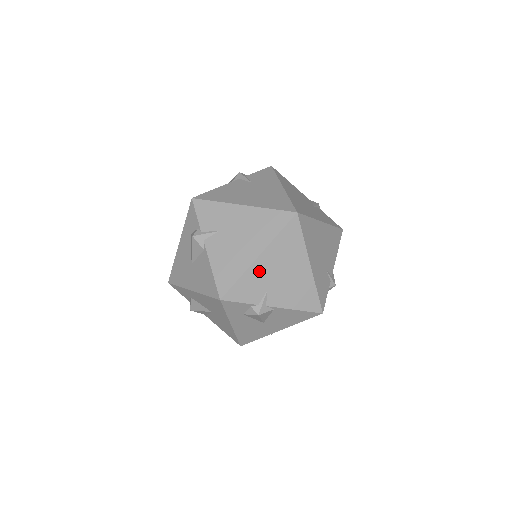
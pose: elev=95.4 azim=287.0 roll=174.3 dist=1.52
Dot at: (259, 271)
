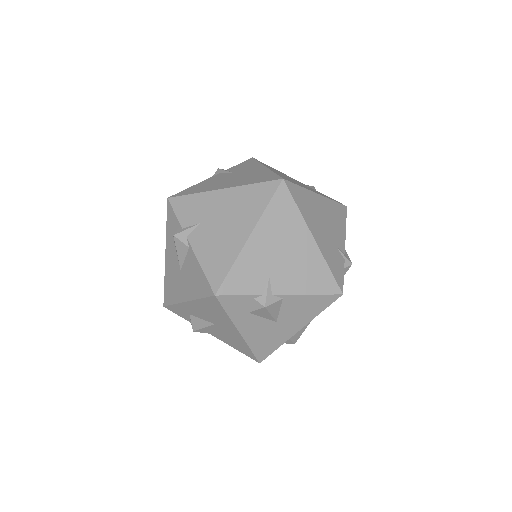
Dot at: (254, 254)
